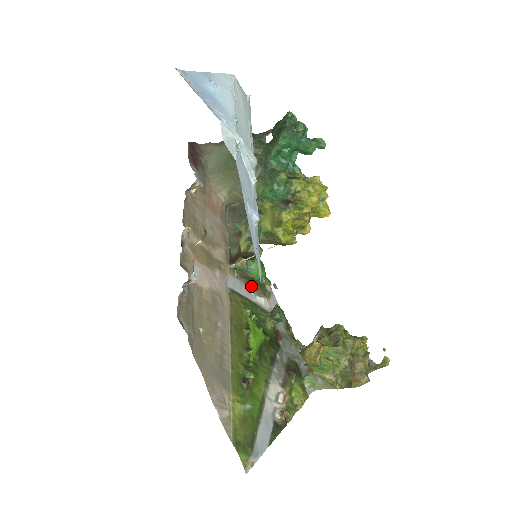
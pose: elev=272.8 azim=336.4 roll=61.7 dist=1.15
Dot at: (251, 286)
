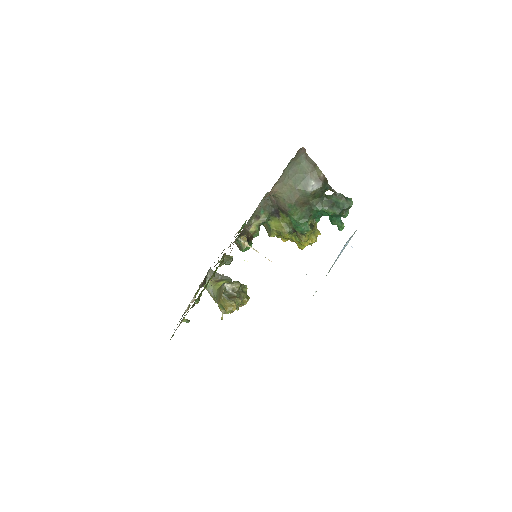
Dot at: occluded
